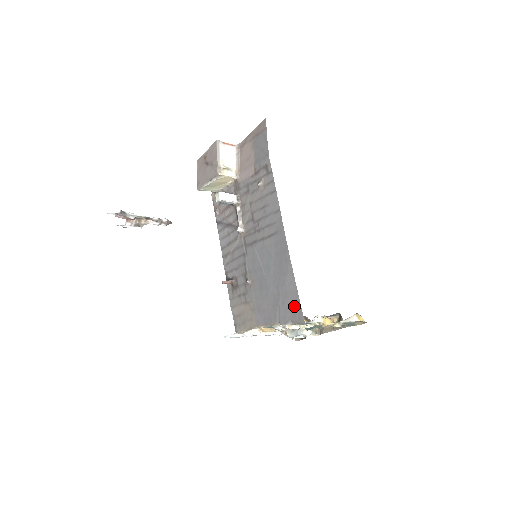
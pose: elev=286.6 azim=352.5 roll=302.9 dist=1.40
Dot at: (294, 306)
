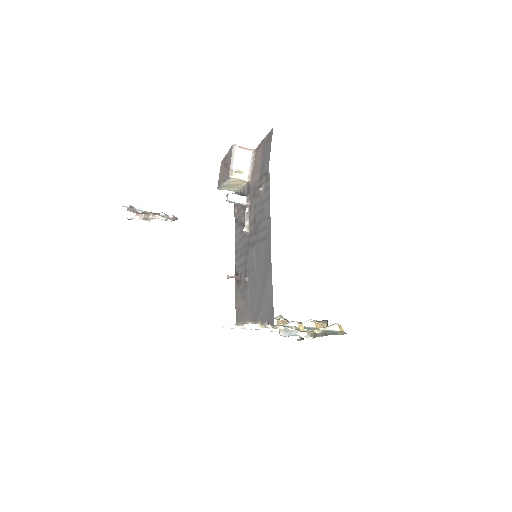
Dot at: (270, 308)
